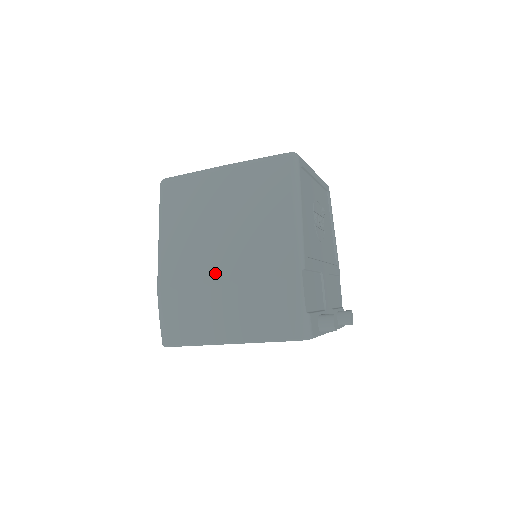
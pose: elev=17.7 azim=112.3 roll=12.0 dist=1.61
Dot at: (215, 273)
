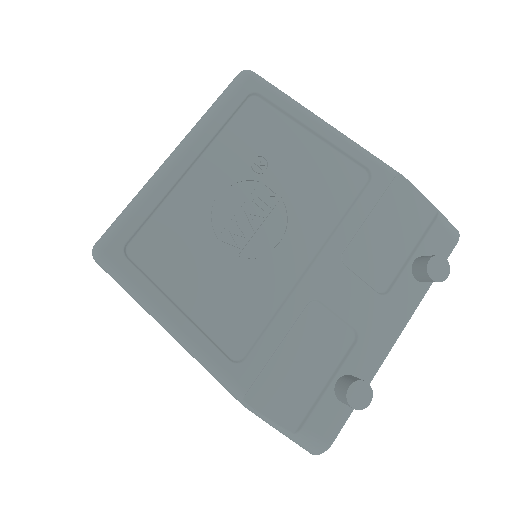
Dot at: occluded
